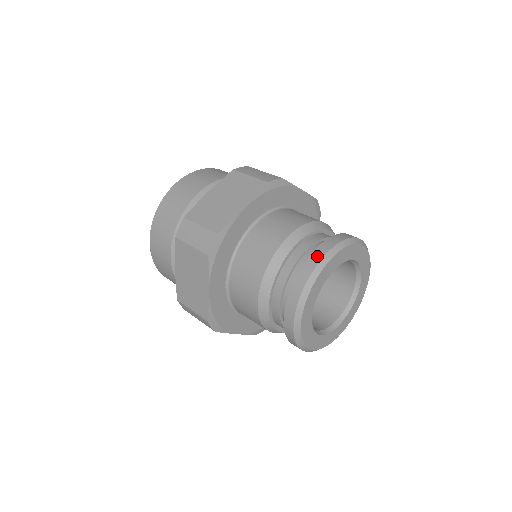
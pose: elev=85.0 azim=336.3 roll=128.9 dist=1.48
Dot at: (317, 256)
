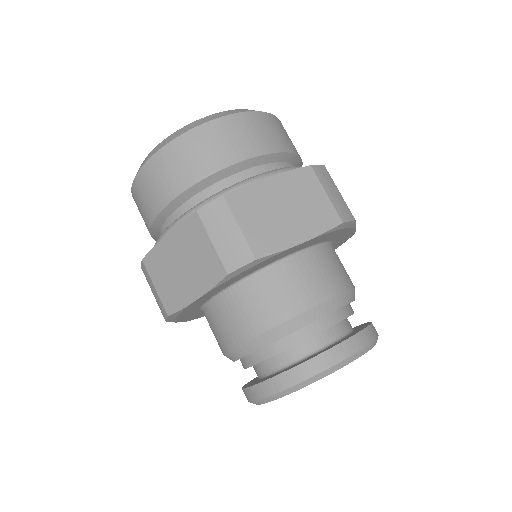
Dot at: (341, 353)
